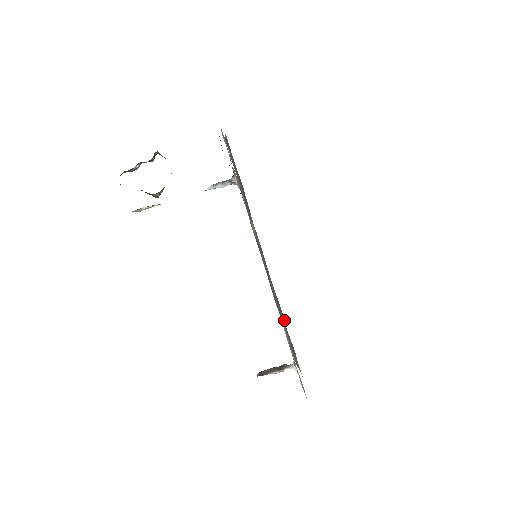
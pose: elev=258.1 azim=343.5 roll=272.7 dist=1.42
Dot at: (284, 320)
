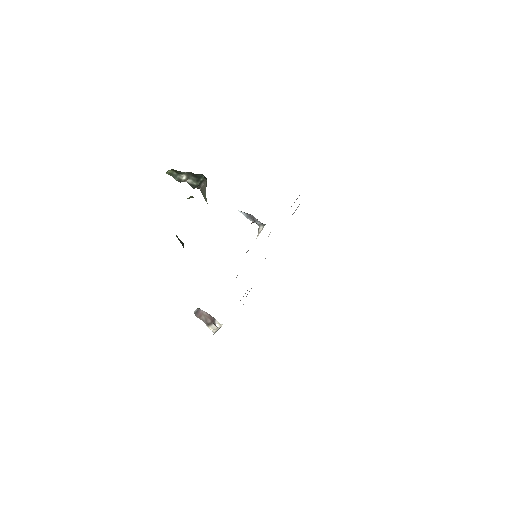
Dot at: occluded
